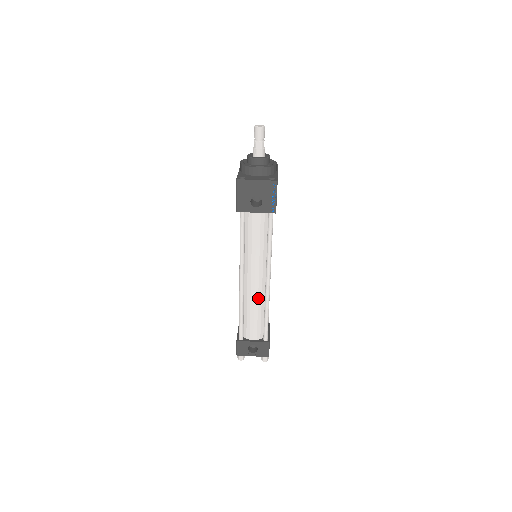
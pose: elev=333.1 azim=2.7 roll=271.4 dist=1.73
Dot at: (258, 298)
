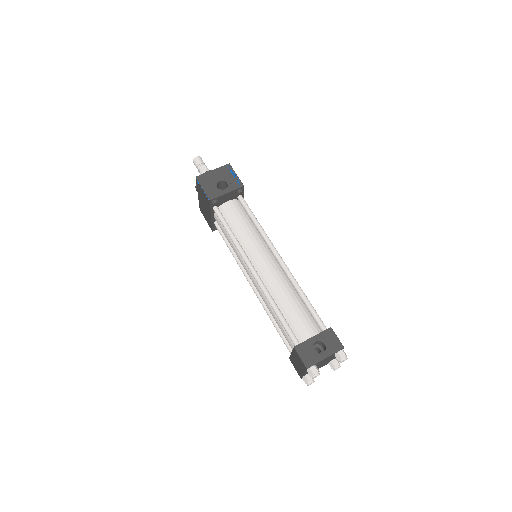
Dot at: (283, 284)
